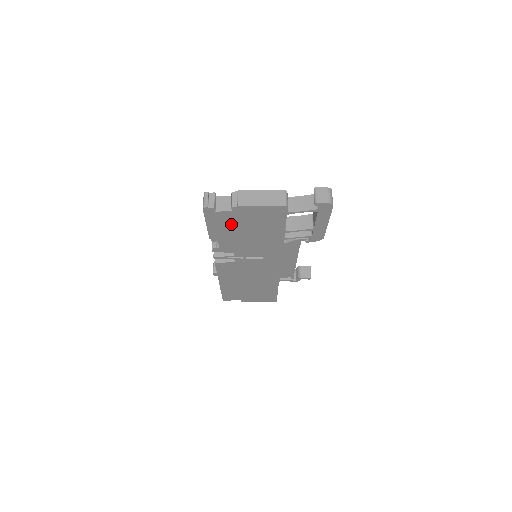
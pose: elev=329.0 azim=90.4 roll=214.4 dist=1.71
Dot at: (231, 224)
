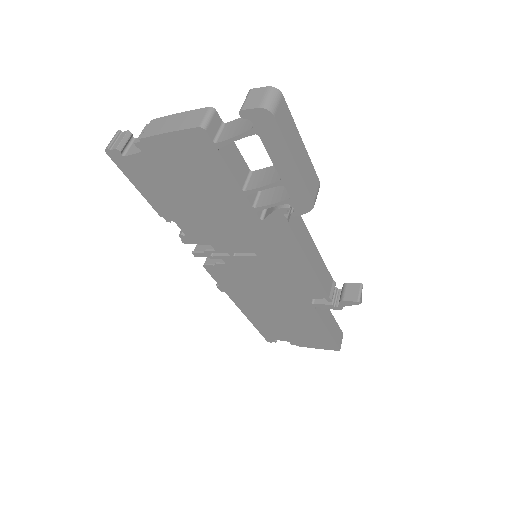
Dot at: (162, 182)
